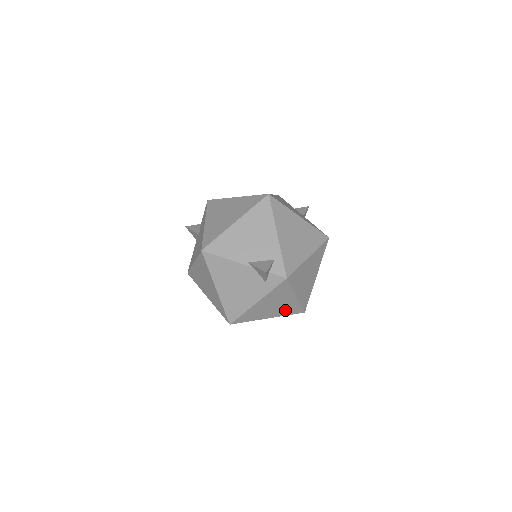
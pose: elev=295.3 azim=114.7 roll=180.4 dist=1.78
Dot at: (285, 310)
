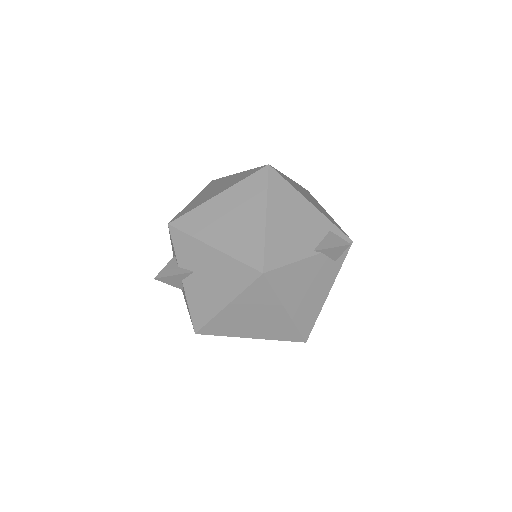
Dot at: occluded
